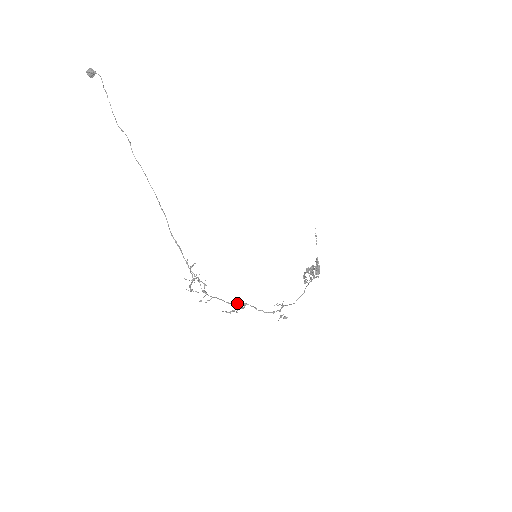
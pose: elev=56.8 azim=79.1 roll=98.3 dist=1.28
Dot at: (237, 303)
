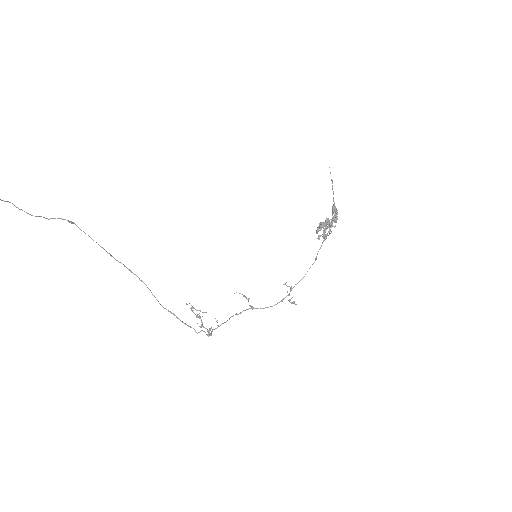
Dot at: (244, 310)
